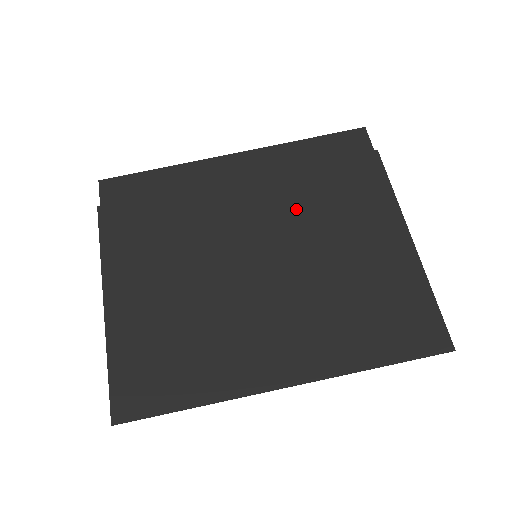
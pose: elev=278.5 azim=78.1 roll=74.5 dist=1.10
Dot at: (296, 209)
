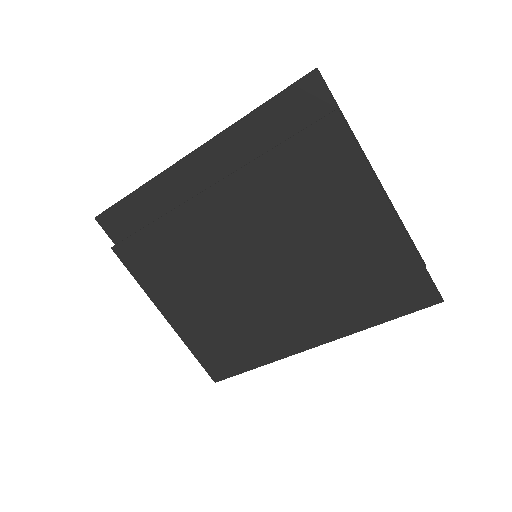
Dot at: (273, 208)
